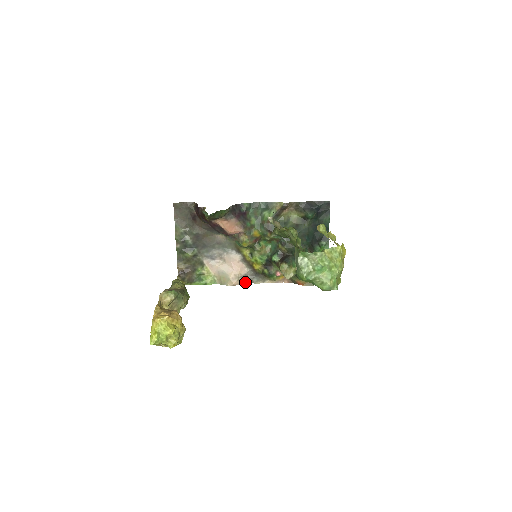
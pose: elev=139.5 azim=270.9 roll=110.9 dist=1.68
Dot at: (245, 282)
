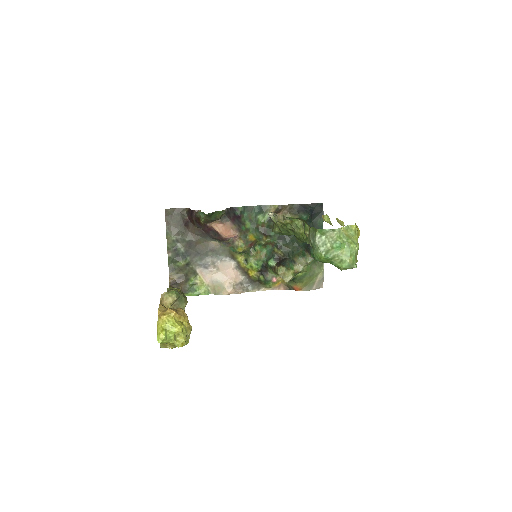
Dot at: (240, 290)
